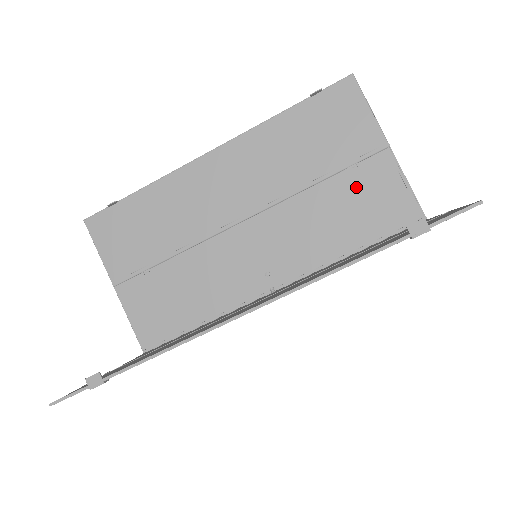
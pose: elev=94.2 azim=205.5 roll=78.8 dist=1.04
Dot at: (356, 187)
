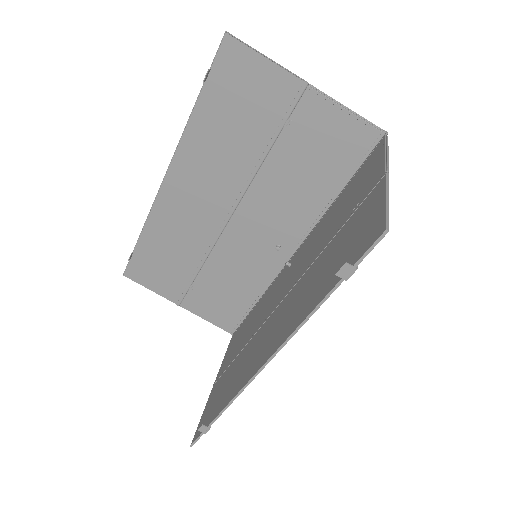
Dot at: (302, 140)
